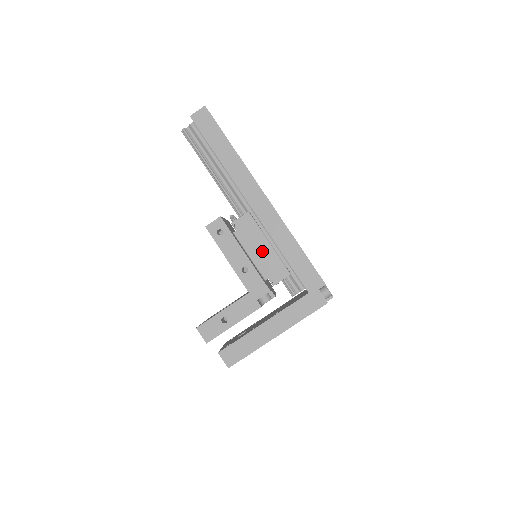
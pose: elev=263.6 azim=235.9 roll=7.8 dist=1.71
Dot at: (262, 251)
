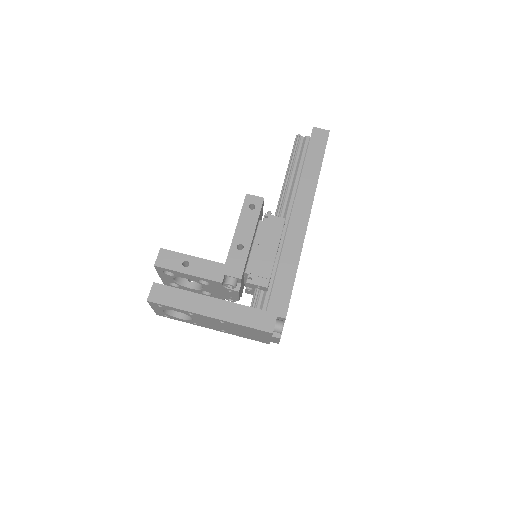
Dot at: (265, 251)
